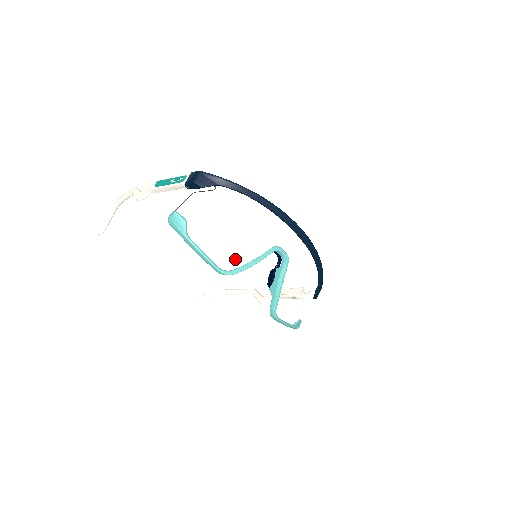
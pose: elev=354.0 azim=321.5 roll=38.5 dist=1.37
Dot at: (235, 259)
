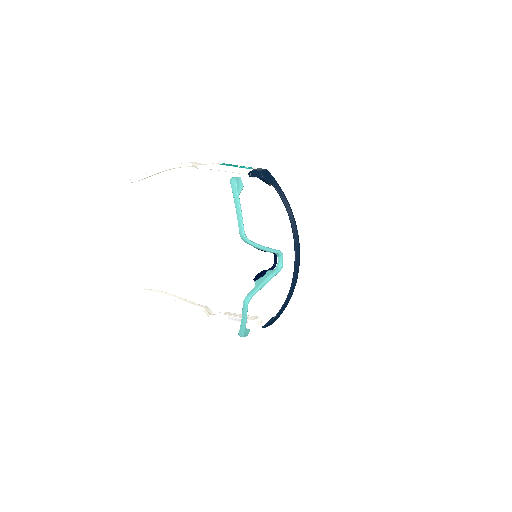
Dot at: (256, 235)
